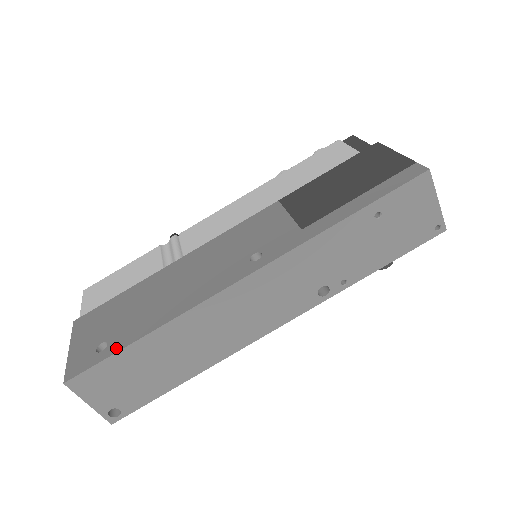
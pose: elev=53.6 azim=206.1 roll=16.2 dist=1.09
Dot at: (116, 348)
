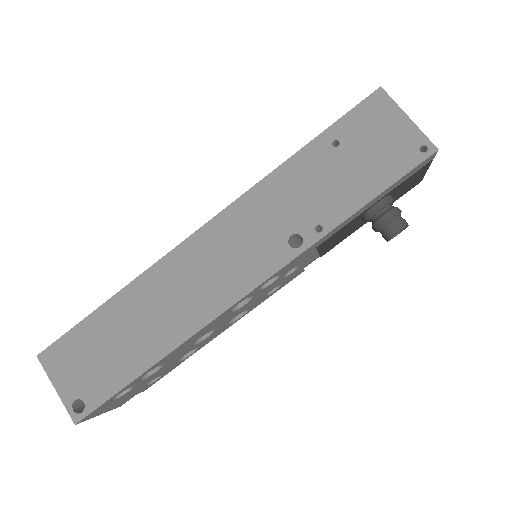
Dot at: (87, 318)
